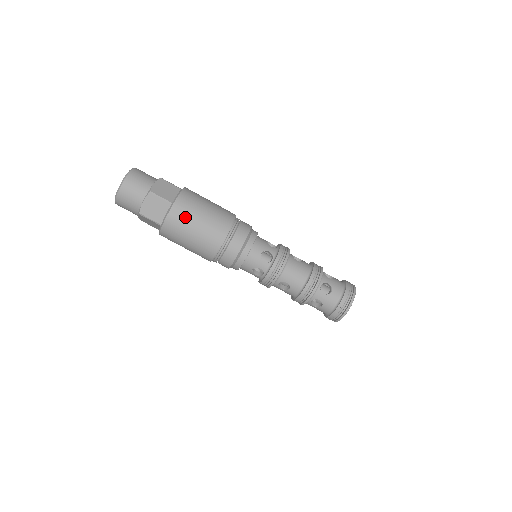
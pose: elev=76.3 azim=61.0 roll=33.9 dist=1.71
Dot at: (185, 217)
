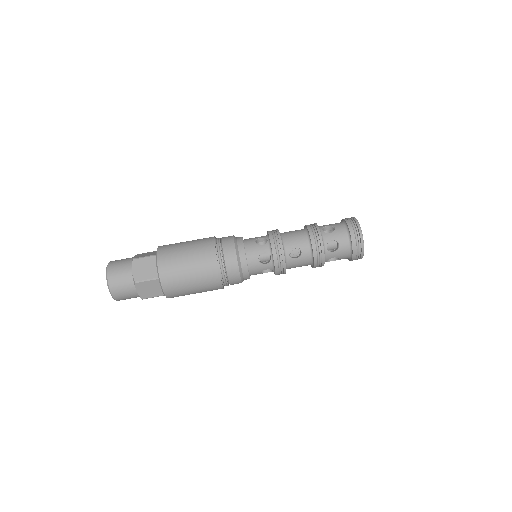
Dot at: (173, 254)
